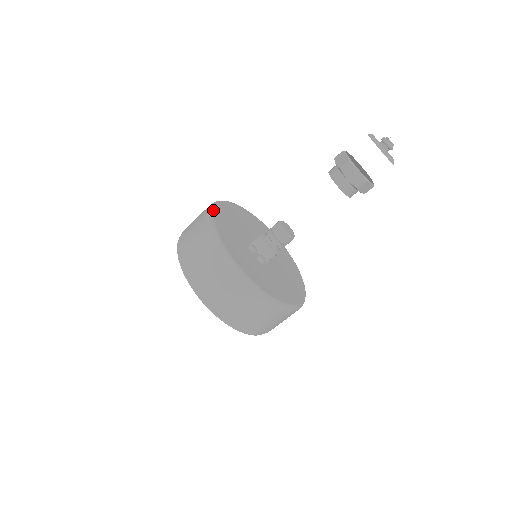
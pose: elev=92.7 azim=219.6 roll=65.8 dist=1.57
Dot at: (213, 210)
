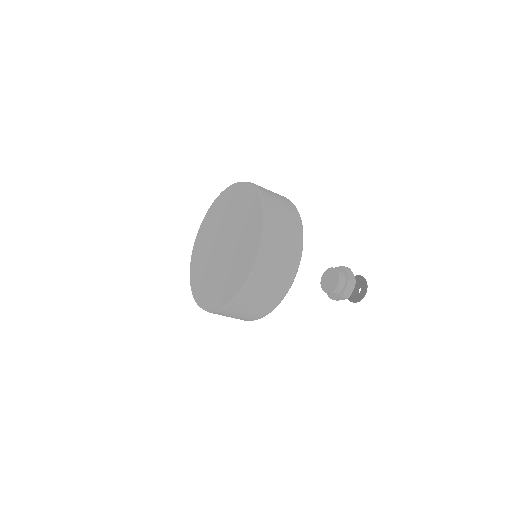
Dot at: occluded
